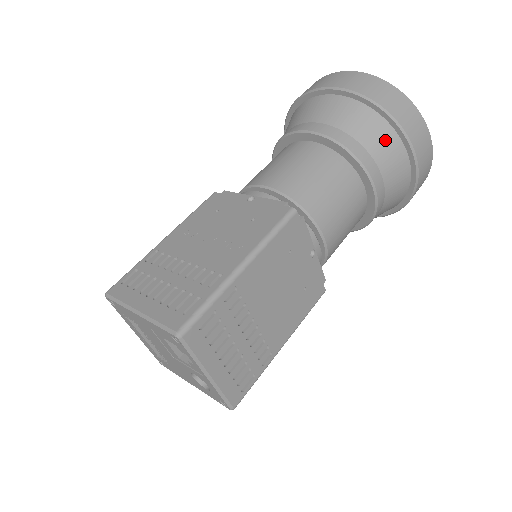
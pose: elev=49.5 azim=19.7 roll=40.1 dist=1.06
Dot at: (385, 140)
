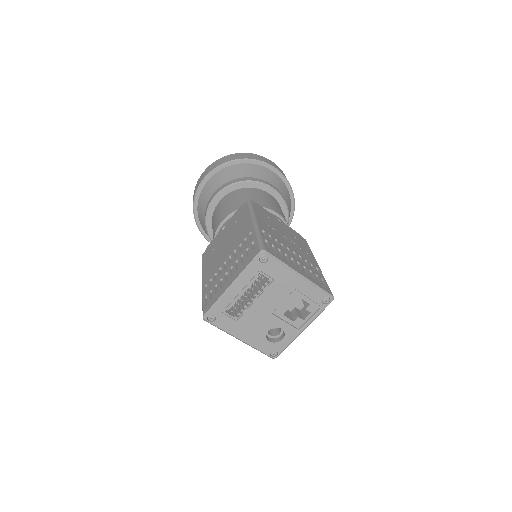
Dot at: occluded
